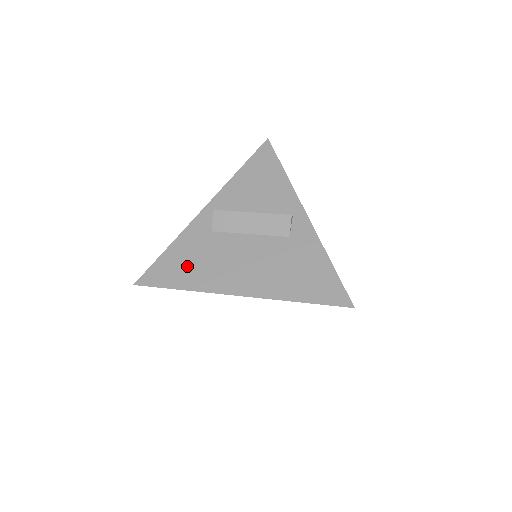
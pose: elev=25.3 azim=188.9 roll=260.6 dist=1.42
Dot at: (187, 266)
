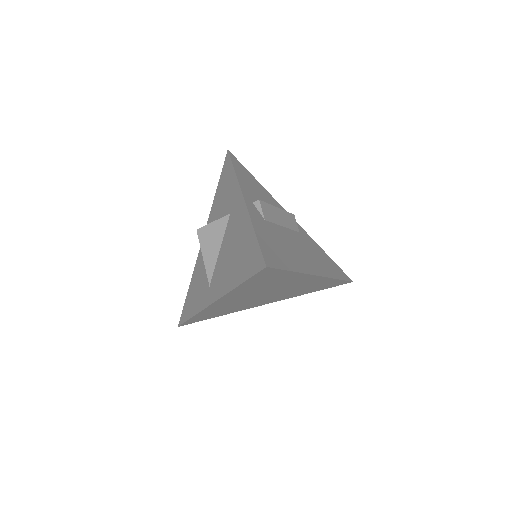
Dot at: (279, 250)
